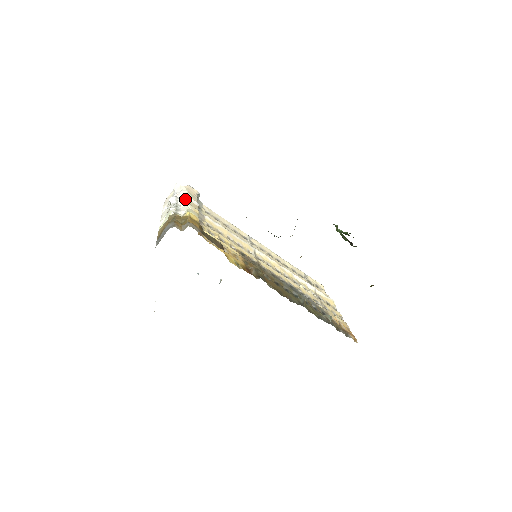
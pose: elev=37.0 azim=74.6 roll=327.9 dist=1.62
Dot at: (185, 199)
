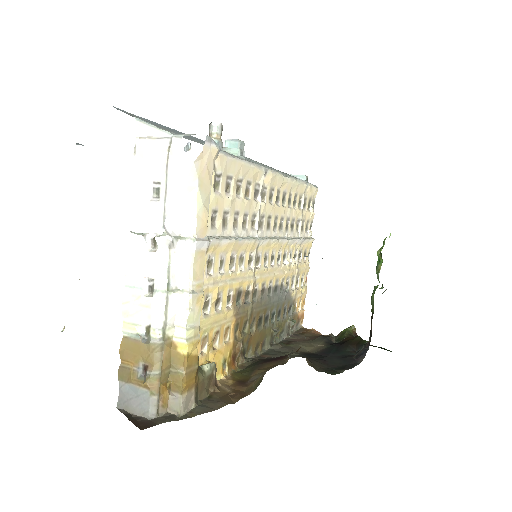
Dot at: (188, 248)
